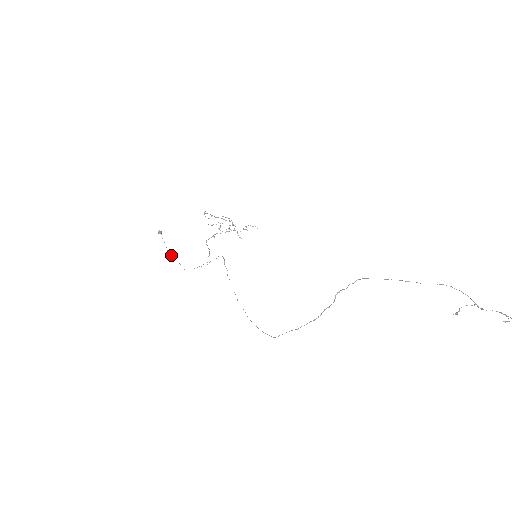
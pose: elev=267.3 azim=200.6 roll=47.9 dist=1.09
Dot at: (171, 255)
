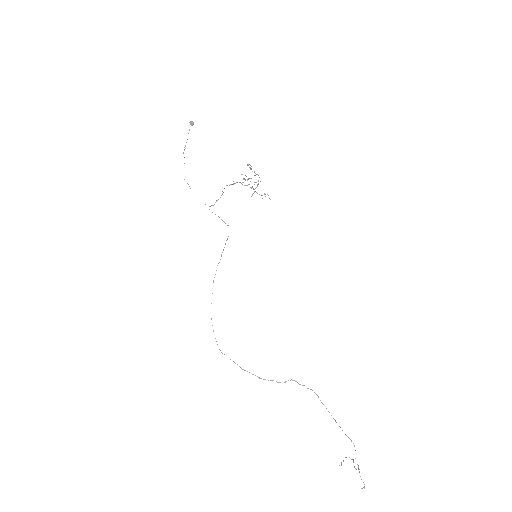
Dot at: occluded
